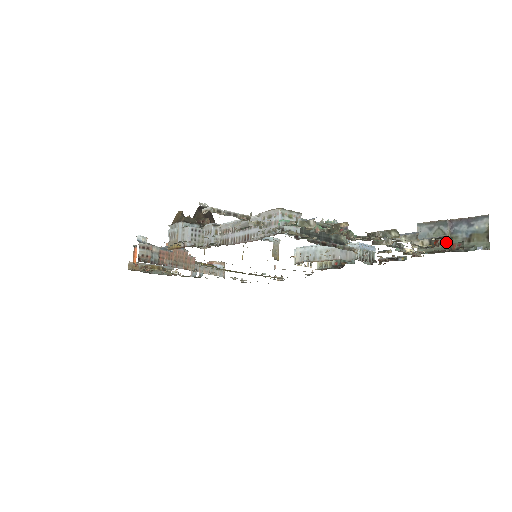
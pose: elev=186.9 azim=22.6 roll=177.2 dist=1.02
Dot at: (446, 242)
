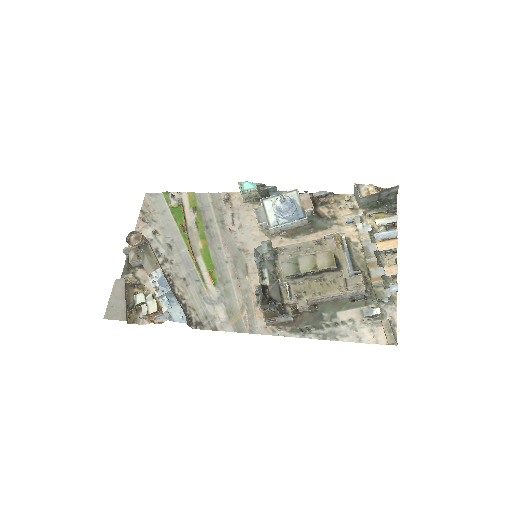
Dot at: (377, 201)
